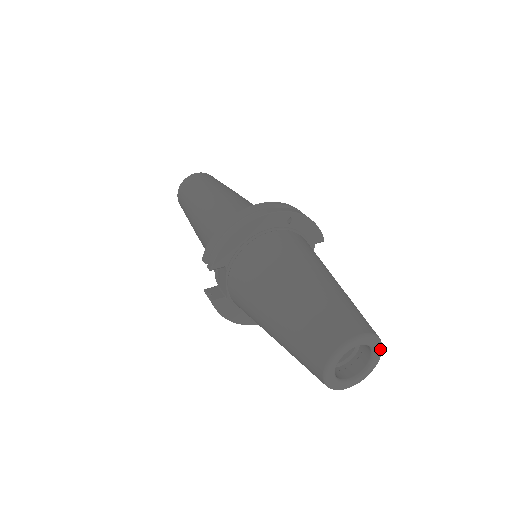
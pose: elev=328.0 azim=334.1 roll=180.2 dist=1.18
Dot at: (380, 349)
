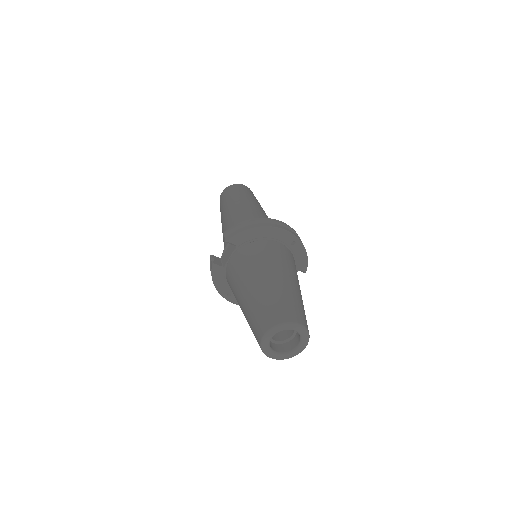
Dot at: (306, 344)
